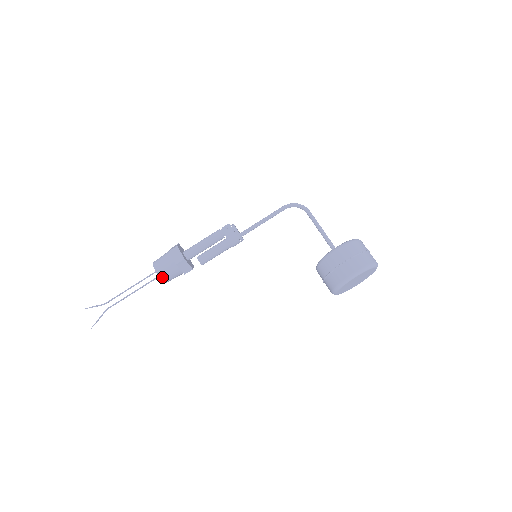
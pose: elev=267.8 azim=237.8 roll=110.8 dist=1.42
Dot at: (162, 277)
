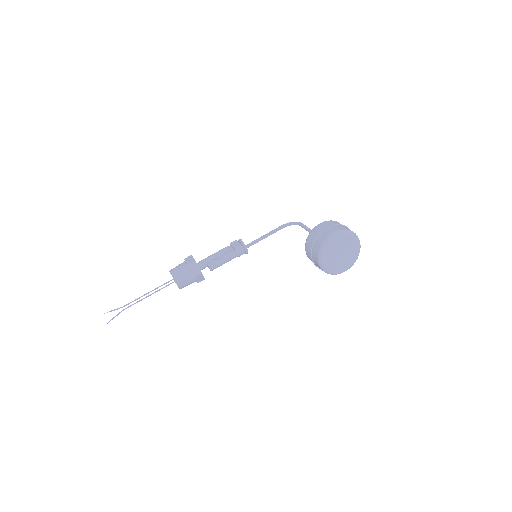
Dot at: (175, 278)
